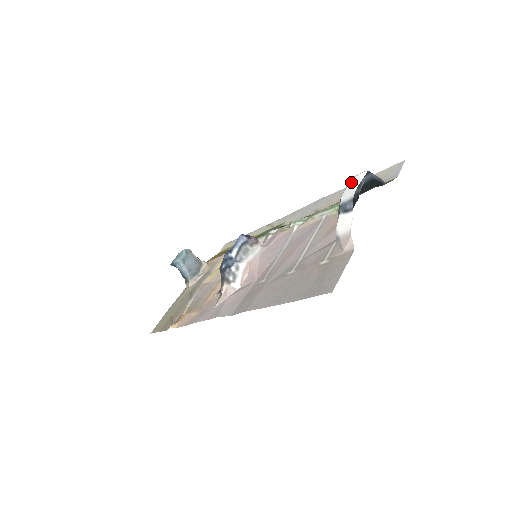
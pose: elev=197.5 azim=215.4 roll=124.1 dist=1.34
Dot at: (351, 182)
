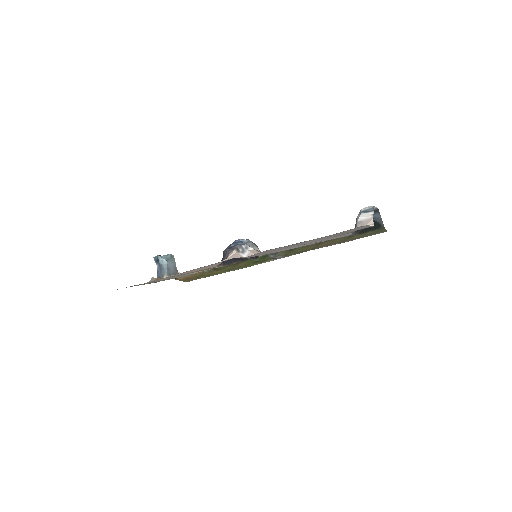
Dot at: (368, 206)
